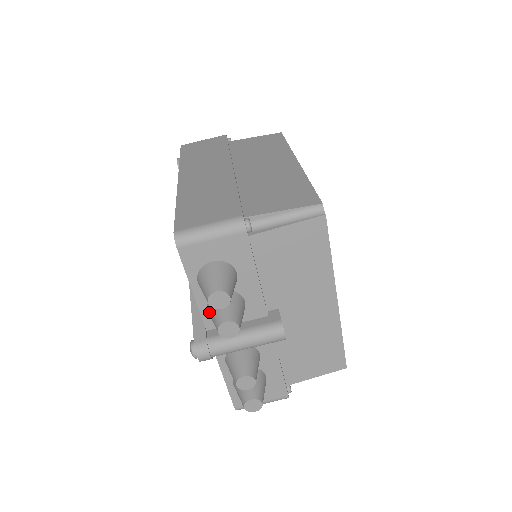
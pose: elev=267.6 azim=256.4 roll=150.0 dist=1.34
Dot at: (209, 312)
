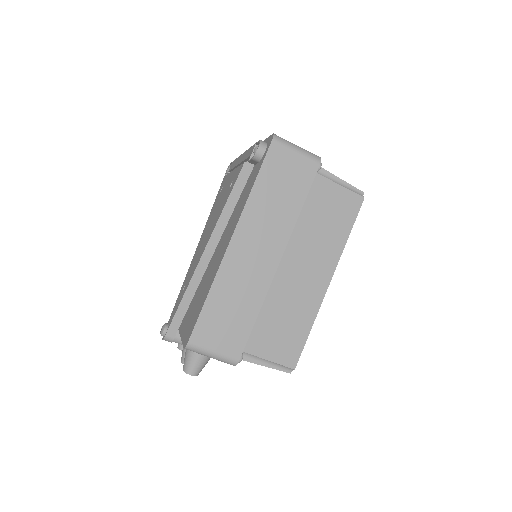
Dot at: occluded
